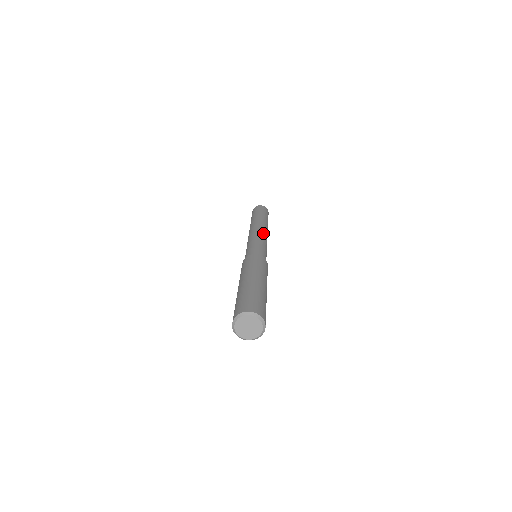
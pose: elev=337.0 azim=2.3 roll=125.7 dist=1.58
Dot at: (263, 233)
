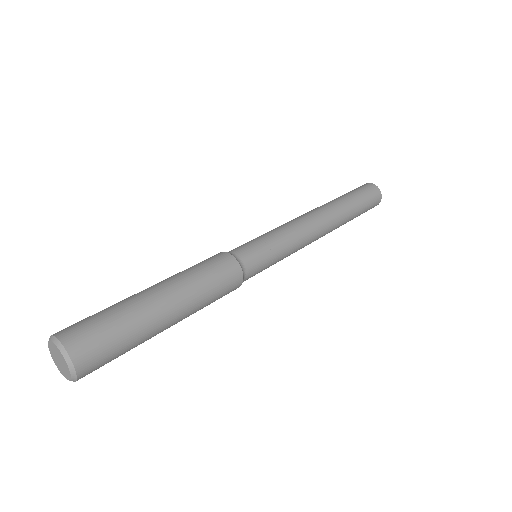
Dot at: (309, 238)
